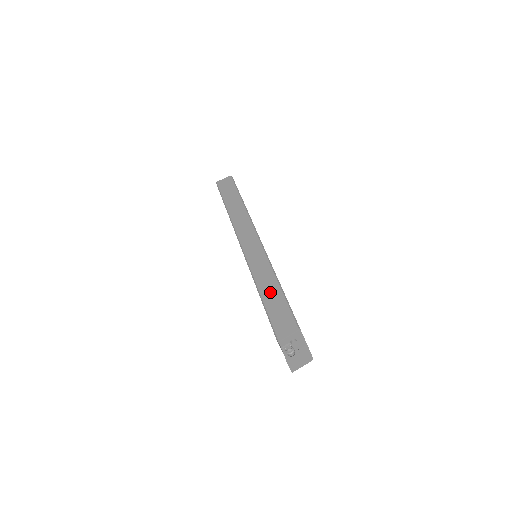
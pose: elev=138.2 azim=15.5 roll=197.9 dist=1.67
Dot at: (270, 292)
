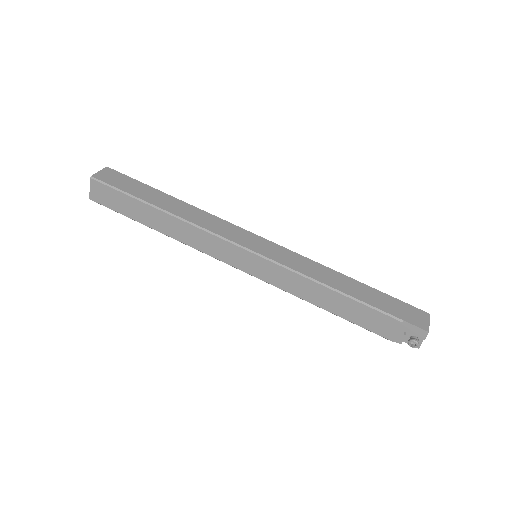
Dot at: (329, 302)
